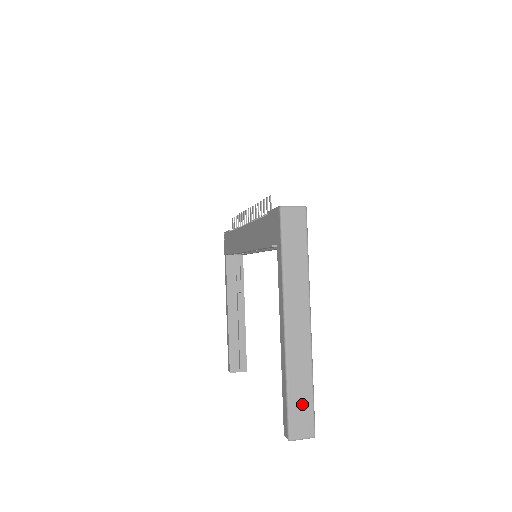
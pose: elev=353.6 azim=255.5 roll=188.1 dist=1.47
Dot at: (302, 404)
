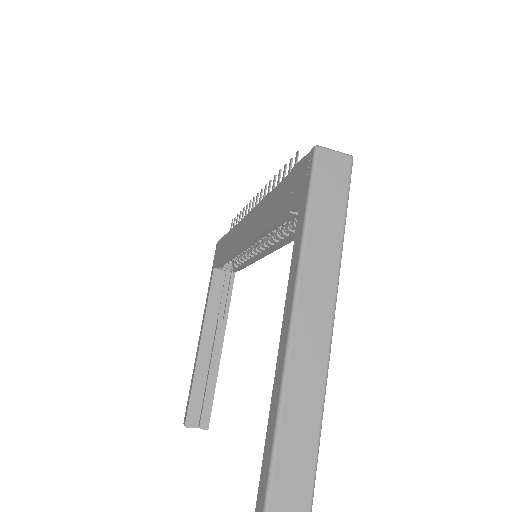
Dot at: (296, 466)
